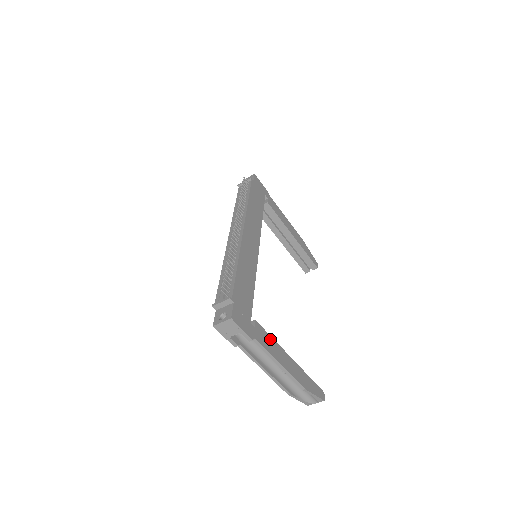
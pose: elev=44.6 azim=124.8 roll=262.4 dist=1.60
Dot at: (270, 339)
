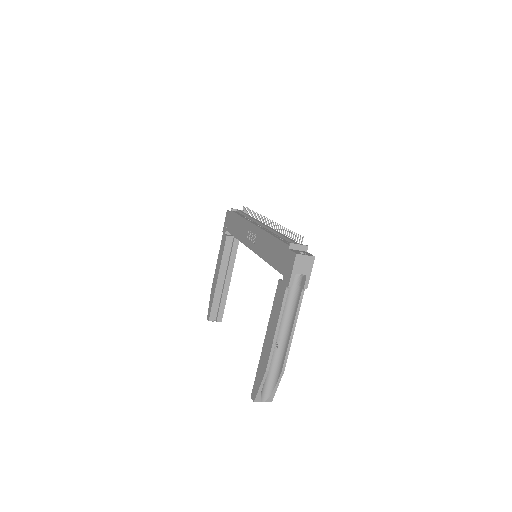
Dot at: occluded
